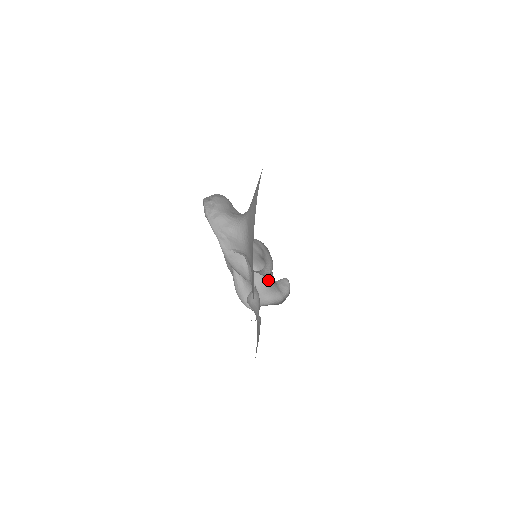
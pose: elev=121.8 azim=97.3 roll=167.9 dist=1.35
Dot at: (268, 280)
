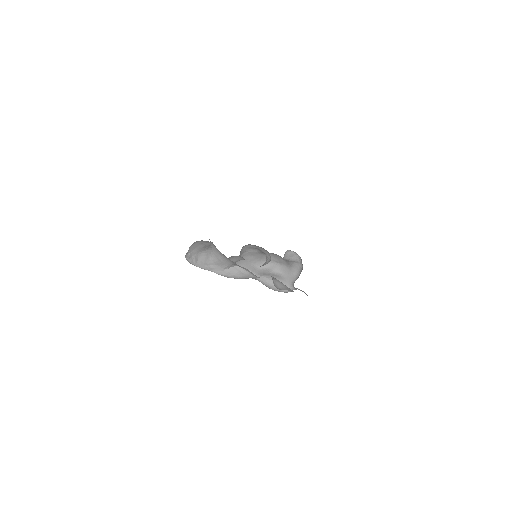
Dot at: (283, 262)
